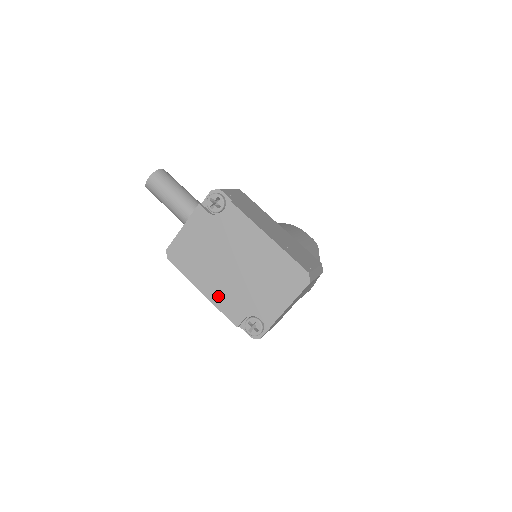
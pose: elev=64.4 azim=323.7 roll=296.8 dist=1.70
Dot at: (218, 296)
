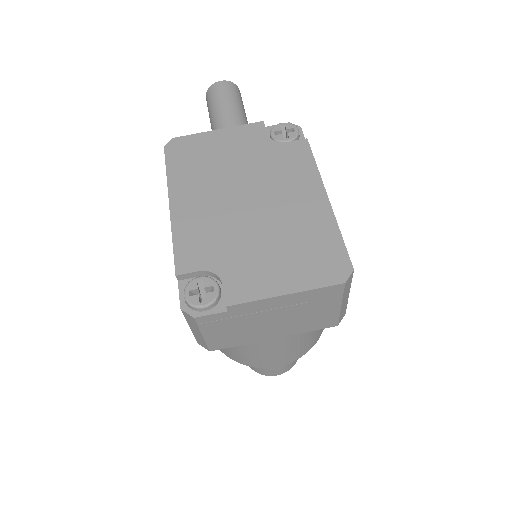
Dot at: (189, 221)
